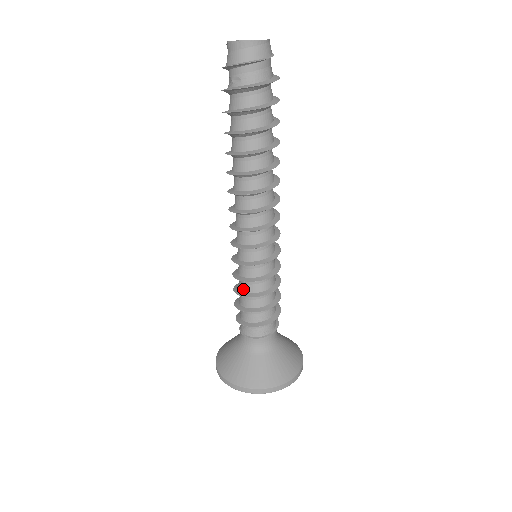
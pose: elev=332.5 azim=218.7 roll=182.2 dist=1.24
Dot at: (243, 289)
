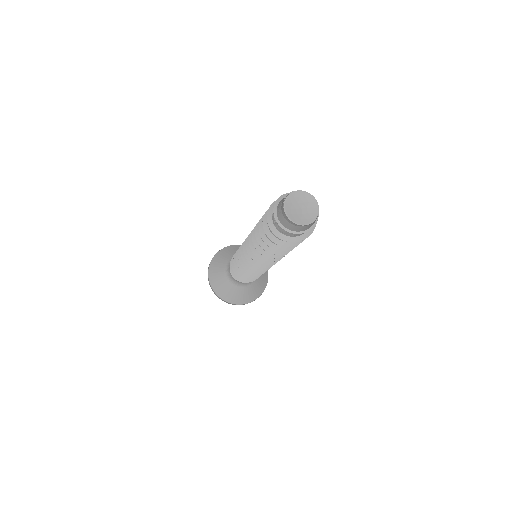
Dot at: occluded
